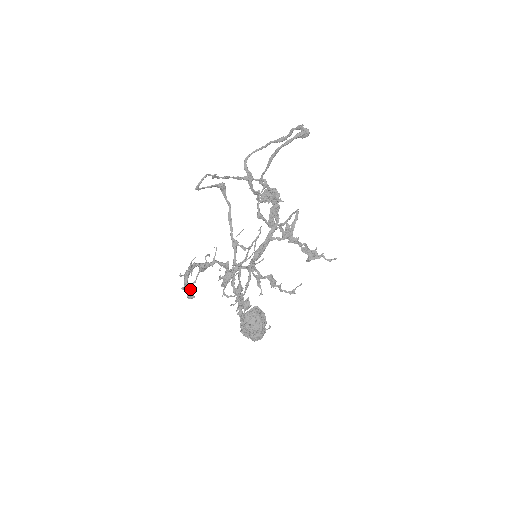
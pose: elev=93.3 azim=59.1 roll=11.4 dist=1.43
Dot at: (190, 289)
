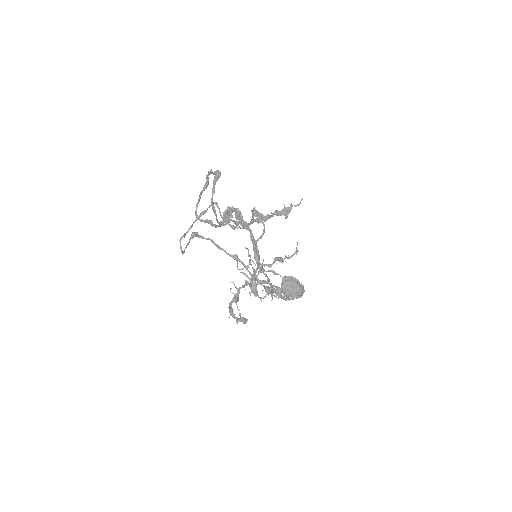
Dot at: (241, 319)
